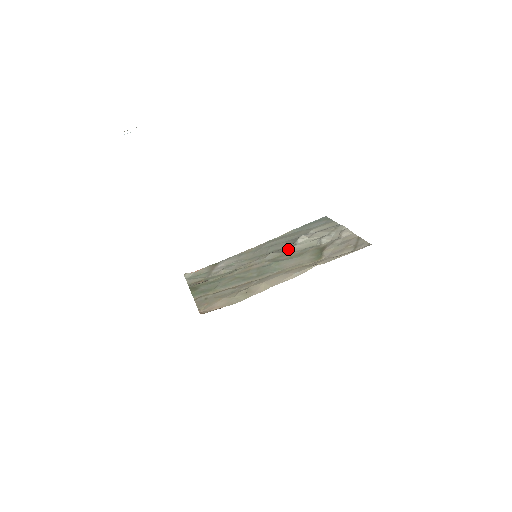
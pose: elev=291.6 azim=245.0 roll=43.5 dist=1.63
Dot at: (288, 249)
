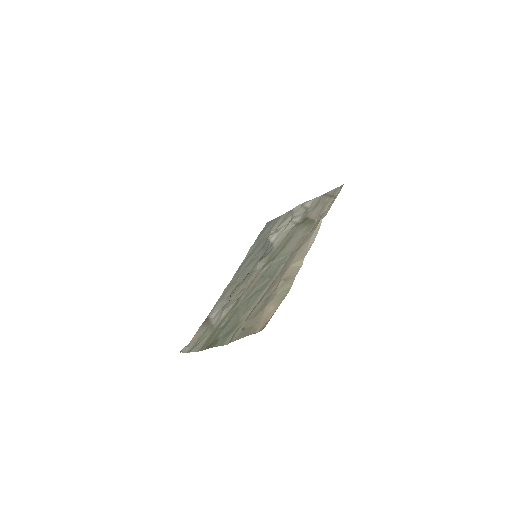
Dot at: (270, 249)
